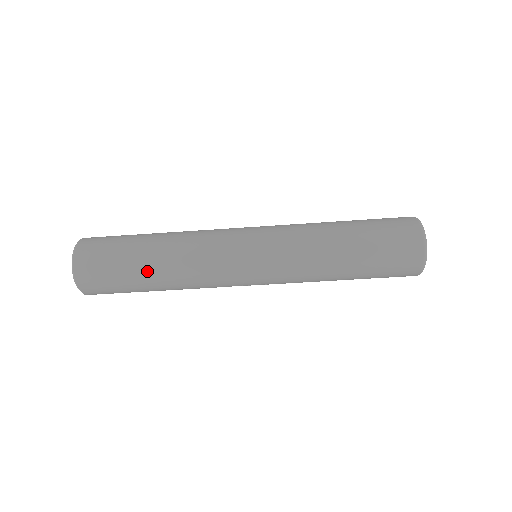
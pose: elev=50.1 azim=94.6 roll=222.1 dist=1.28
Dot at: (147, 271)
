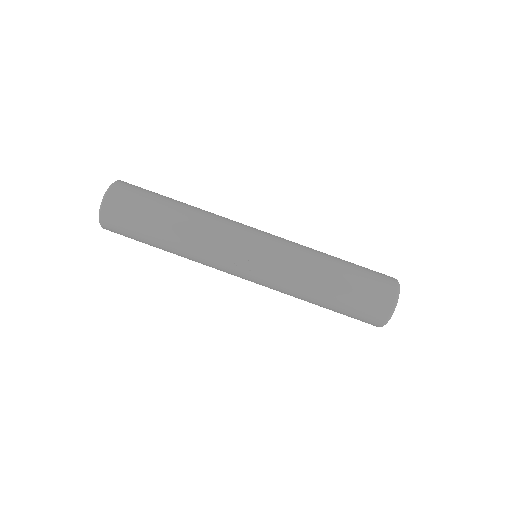
Dot at: (177, 202)
